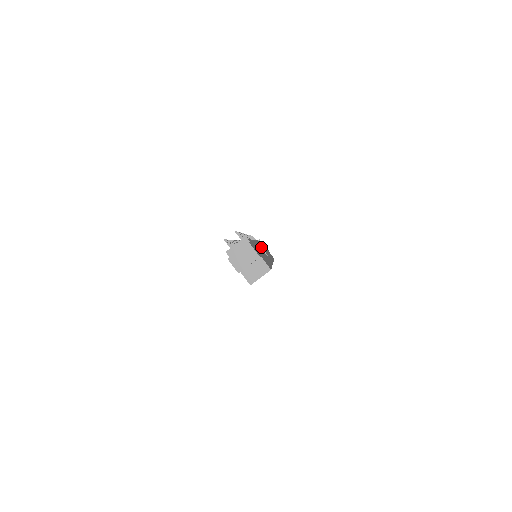
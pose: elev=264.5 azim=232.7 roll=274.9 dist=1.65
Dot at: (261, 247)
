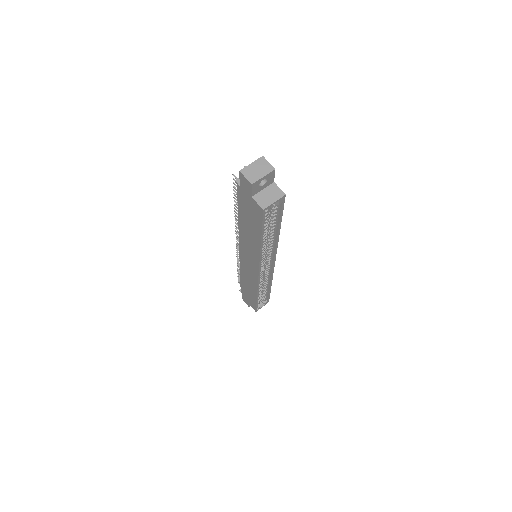
Dot at: occluded
